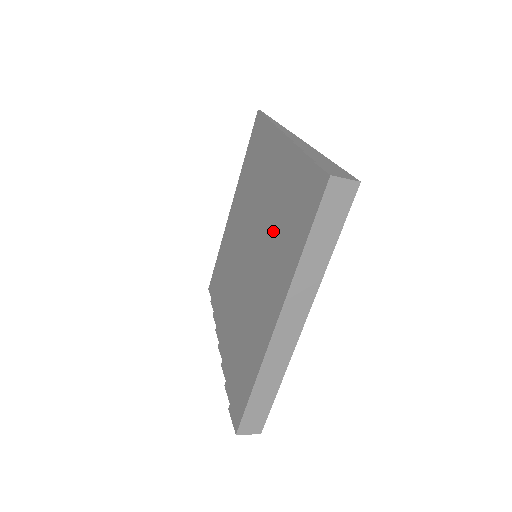
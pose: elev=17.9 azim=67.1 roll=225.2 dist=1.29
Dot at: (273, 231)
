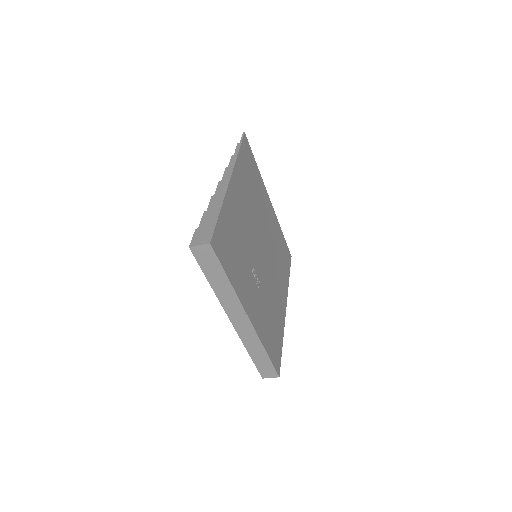
Dot at: occluded
